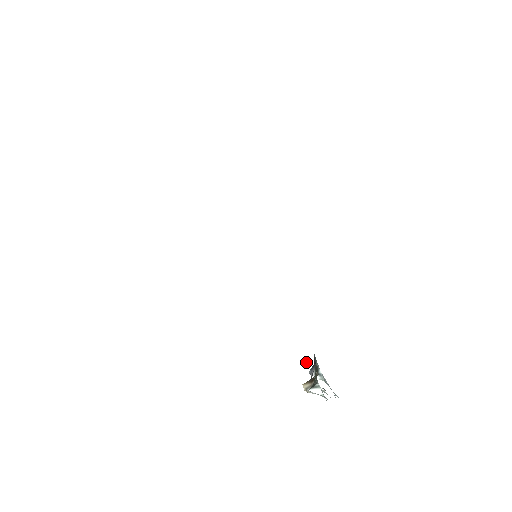
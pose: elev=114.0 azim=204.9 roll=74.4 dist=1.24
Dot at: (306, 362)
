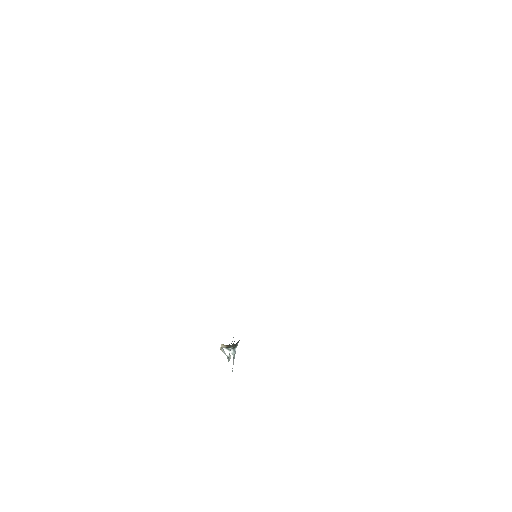
Dot at: occluded
